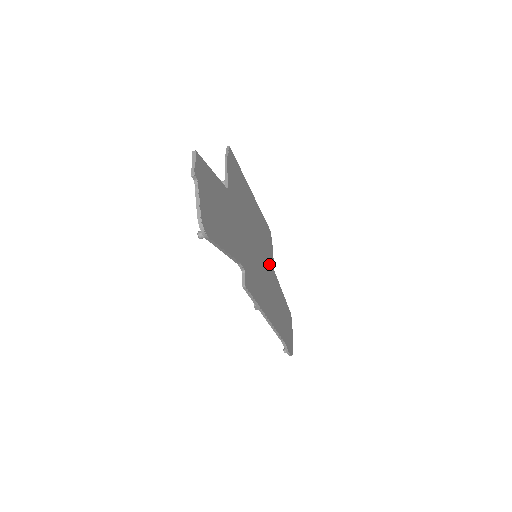
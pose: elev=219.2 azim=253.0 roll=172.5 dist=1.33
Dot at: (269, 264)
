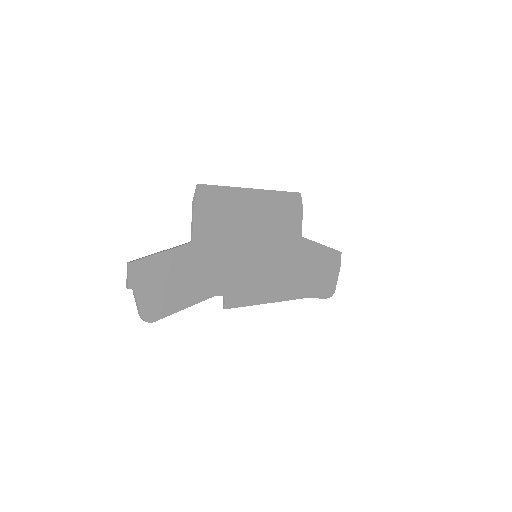
Dot at: (288, 240)
